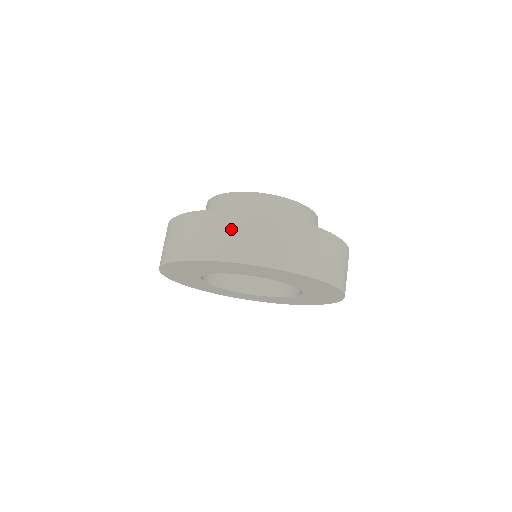
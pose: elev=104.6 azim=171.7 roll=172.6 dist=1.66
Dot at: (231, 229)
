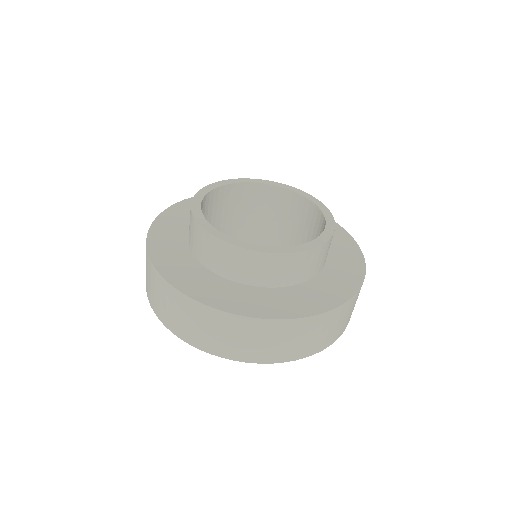
Dot at: (339, 320)
